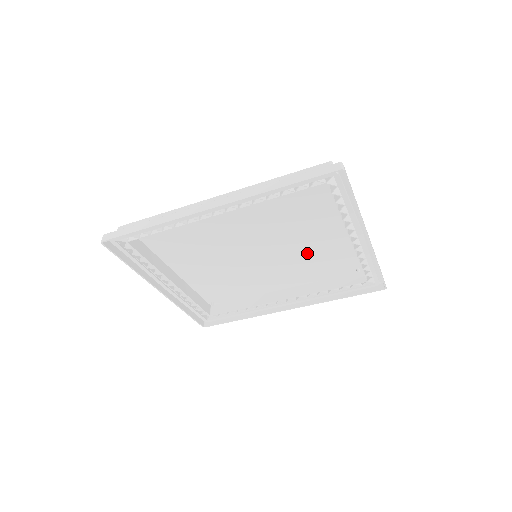
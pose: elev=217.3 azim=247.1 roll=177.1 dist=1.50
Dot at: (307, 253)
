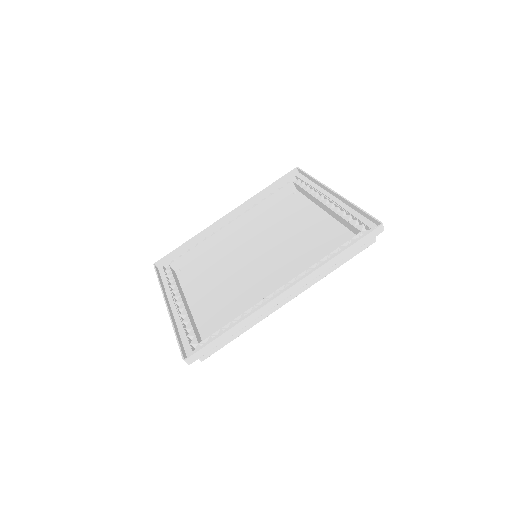
Dot at: (301, 244)
